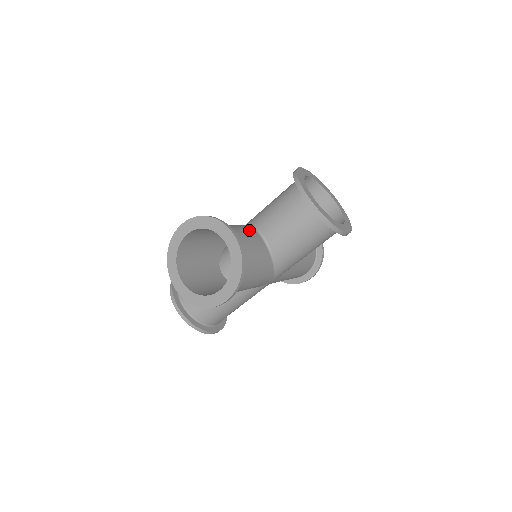
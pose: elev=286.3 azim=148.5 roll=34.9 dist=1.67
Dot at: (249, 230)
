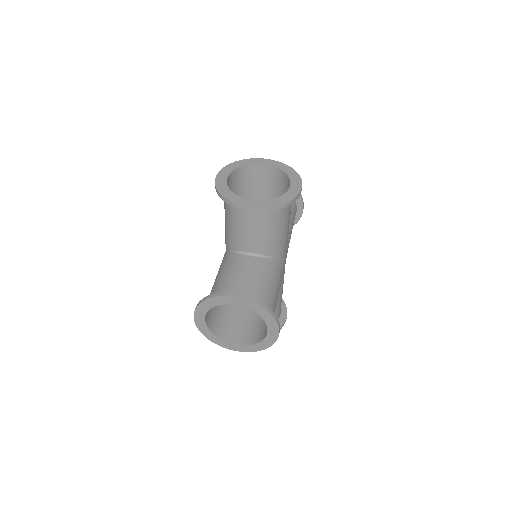
Dot at: (236, 262)
